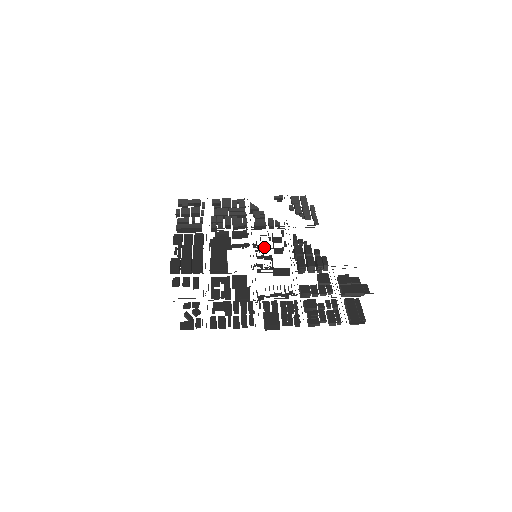
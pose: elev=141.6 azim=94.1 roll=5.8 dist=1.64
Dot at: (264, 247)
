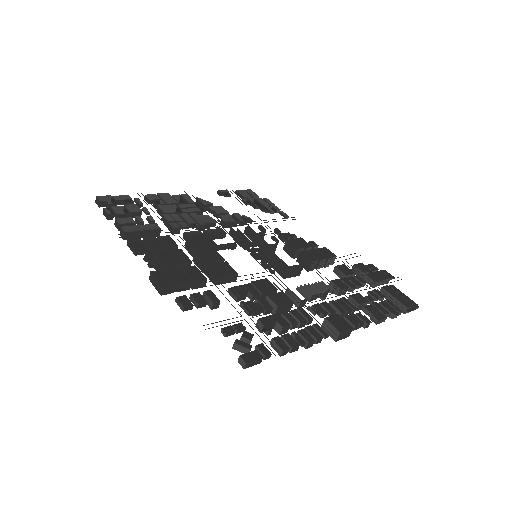
Dot at: (253, 246)
